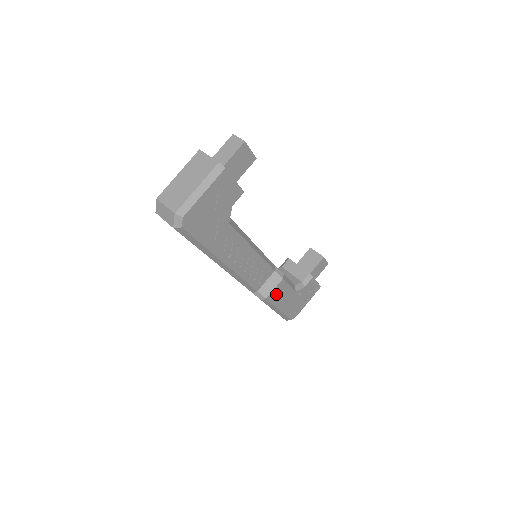
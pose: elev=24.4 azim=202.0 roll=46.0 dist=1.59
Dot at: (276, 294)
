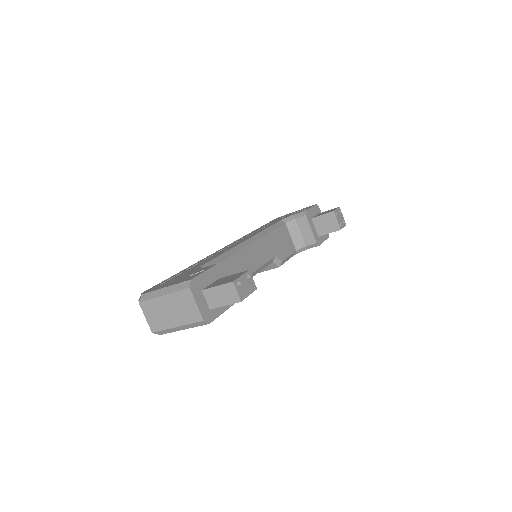
Dot at: occluded
